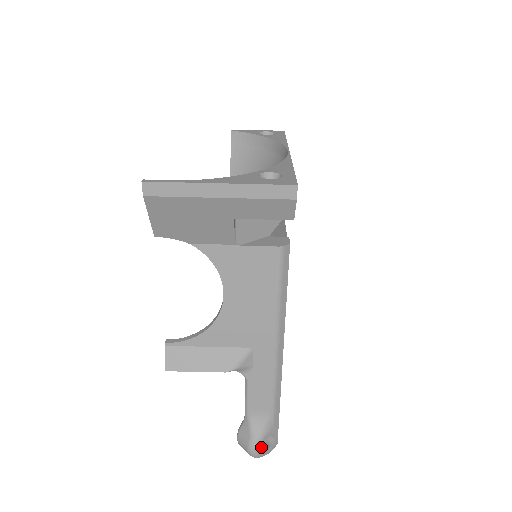
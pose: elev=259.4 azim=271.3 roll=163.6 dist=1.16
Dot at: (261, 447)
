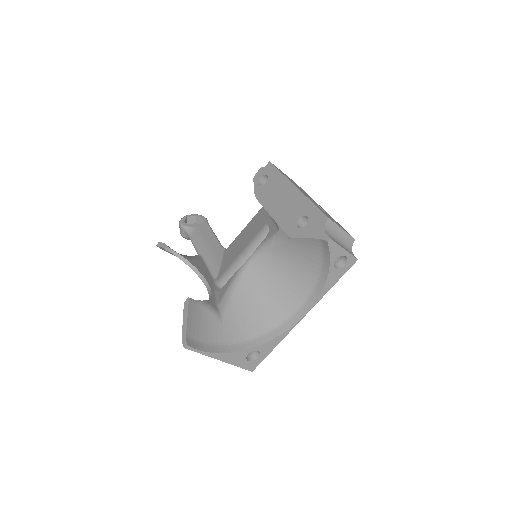
Dot at: occluded
